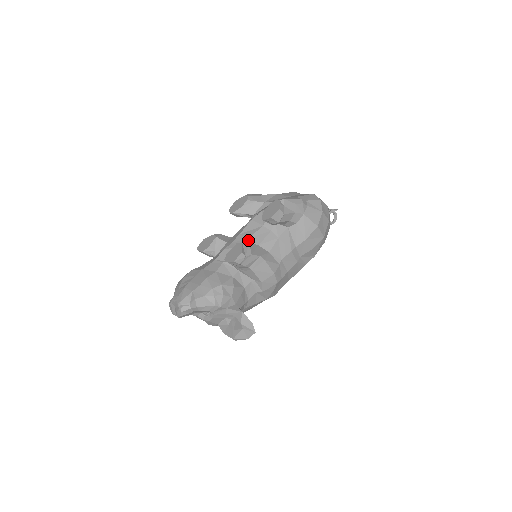
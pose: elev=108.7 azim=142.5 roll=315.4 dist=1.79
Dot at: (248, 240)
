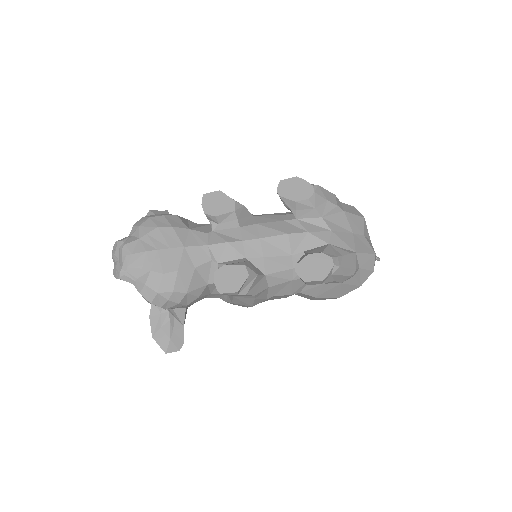
Dot at: (261, 259)
